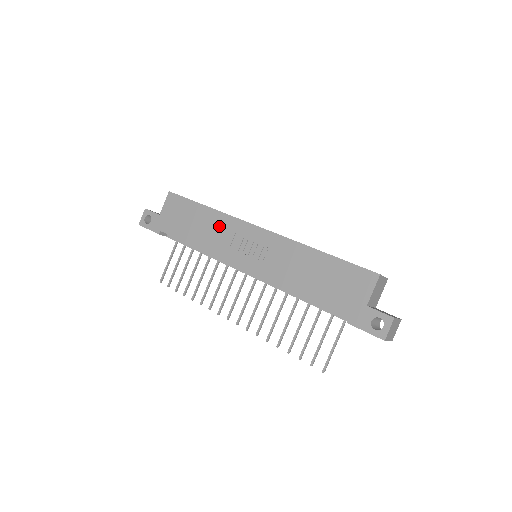
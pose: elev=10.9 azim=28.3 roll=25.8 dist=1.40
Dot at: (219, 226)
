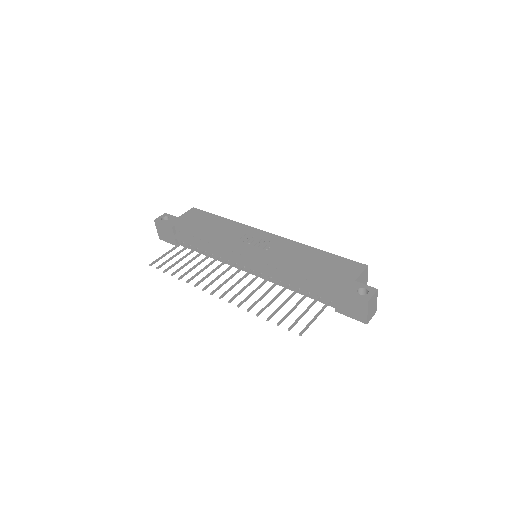
Dot at: (233, 228)
